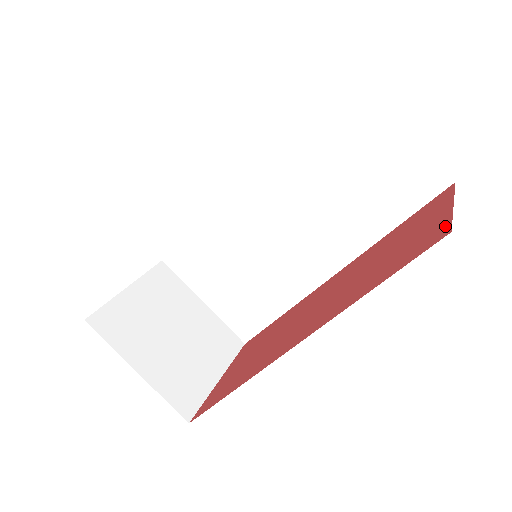
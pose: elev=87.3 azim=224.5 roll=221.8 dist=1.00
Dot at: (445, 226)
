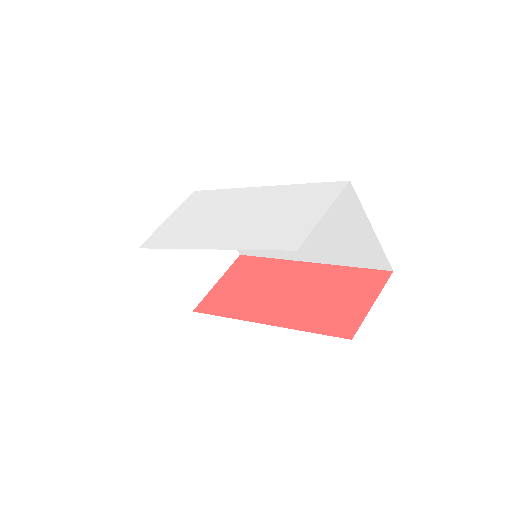
Dot at: (355, 326)
